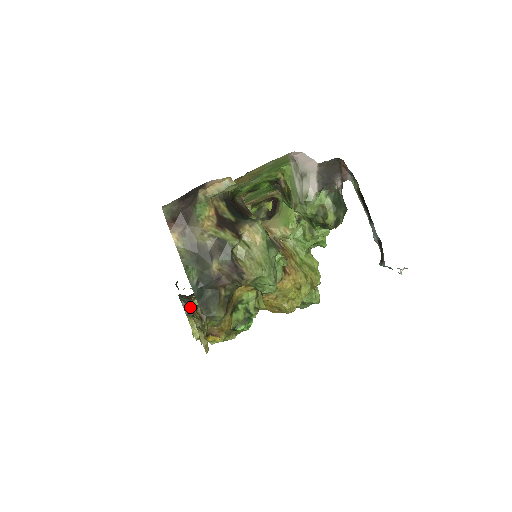
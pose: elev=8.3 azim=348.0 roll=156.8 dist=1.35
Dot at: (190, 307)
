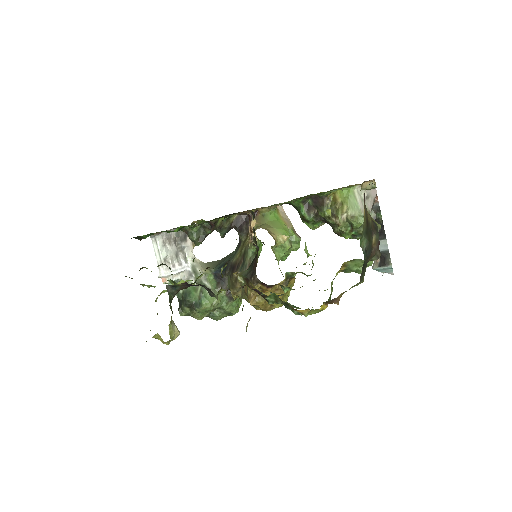
Dot at: (171, 302)
